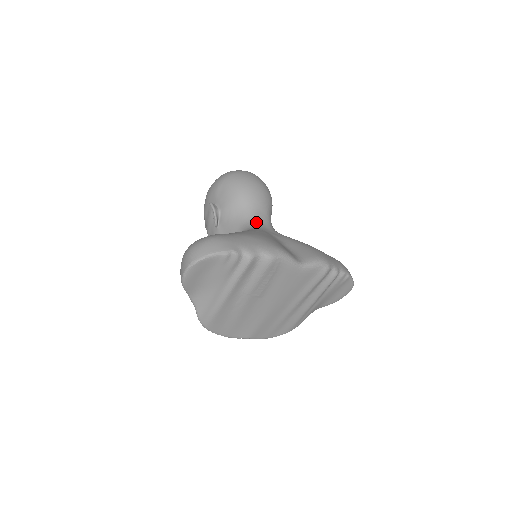
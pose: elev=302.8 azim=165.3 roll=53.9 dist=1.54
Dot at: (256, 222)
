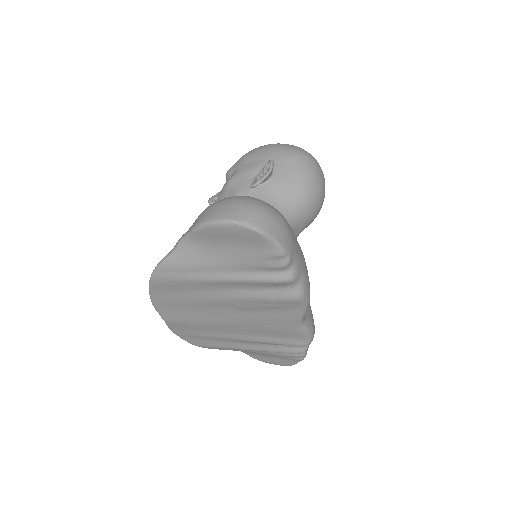
Dot at: (292, 229)
